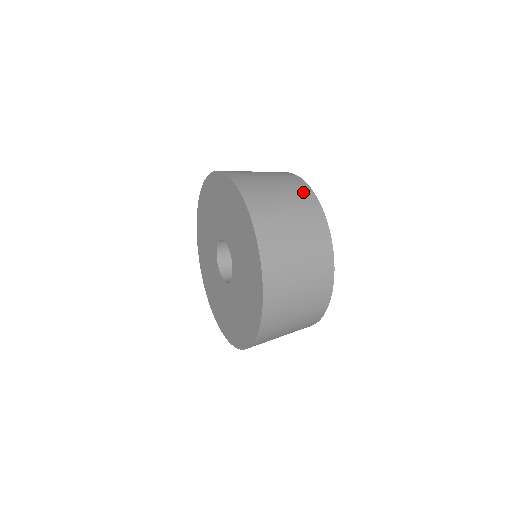
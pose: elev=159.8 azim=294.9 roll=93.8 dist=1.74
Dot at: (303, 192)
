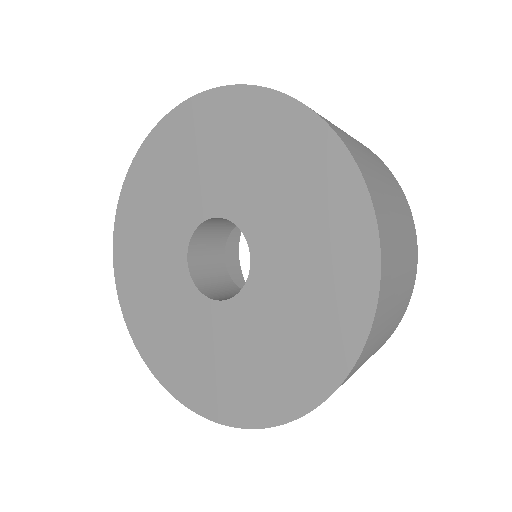
Dot at: occluded
